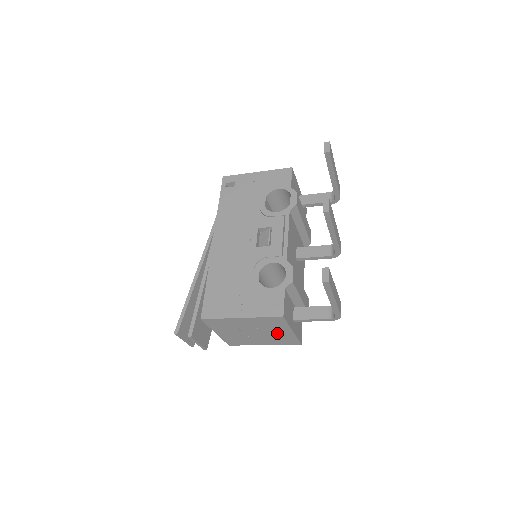
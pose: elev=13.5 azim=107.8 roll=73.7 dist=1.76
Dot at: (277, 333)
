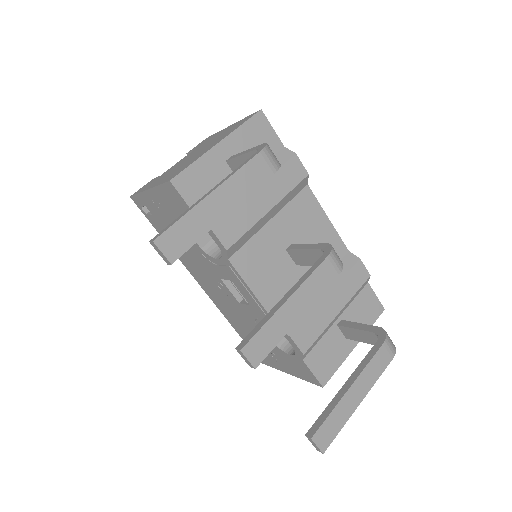
Dot at: occluded
